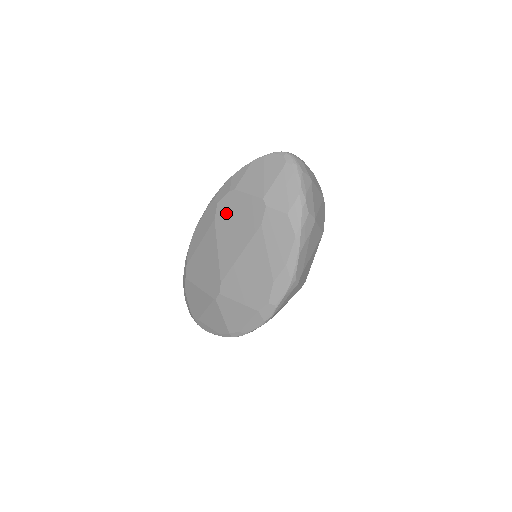
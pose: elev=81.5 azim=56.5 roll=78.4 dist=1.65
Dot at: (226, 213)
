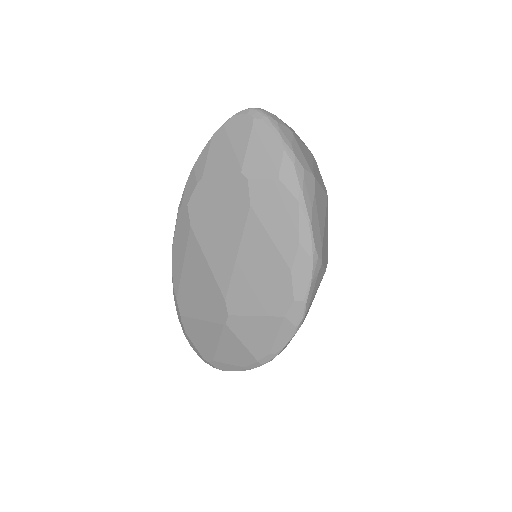
Dot at: (202, 212)
